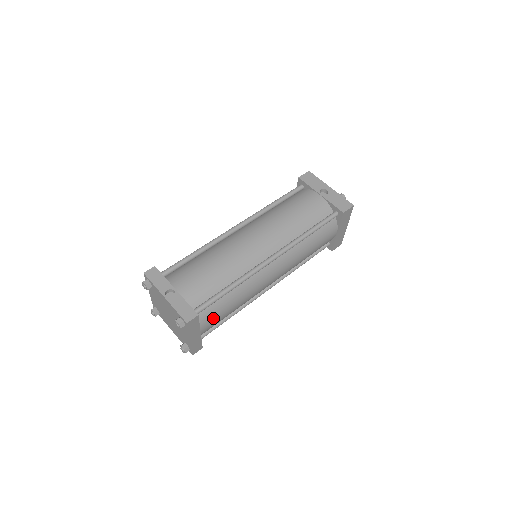
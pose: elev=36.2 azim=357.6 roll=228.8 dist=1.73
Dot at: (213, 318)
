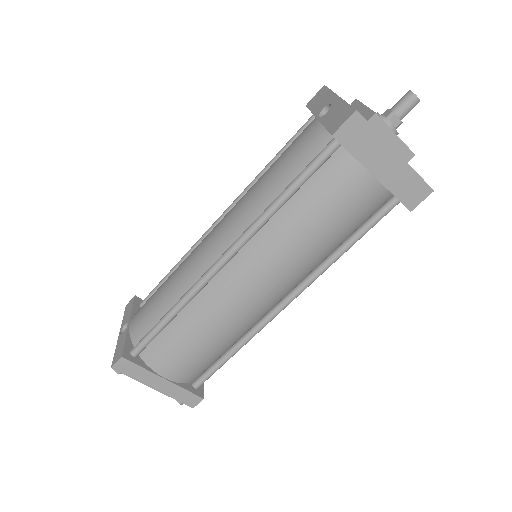
Dot at: (171, 358)
